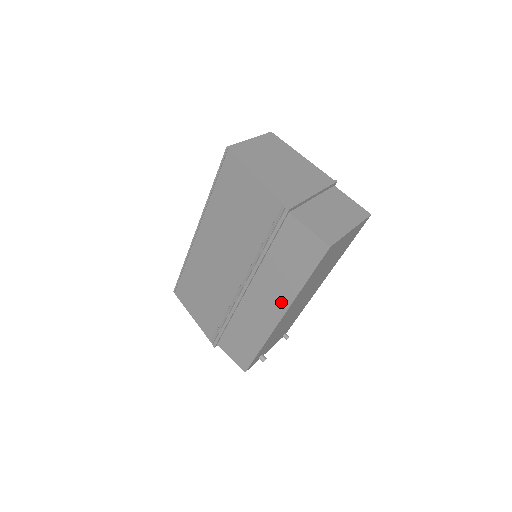
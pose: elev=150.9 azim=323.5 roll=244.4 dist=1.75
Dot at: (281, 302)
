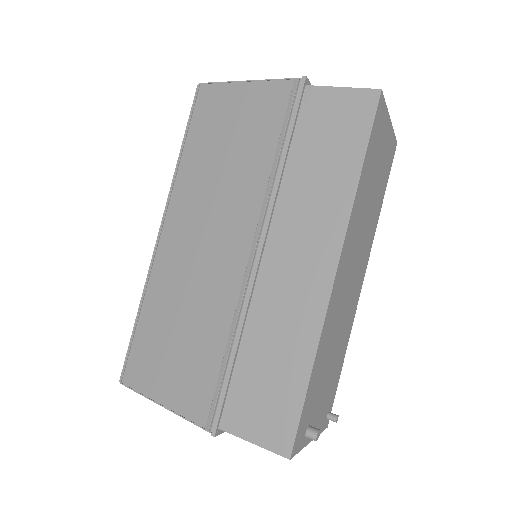
Dot at: (328, 235)
